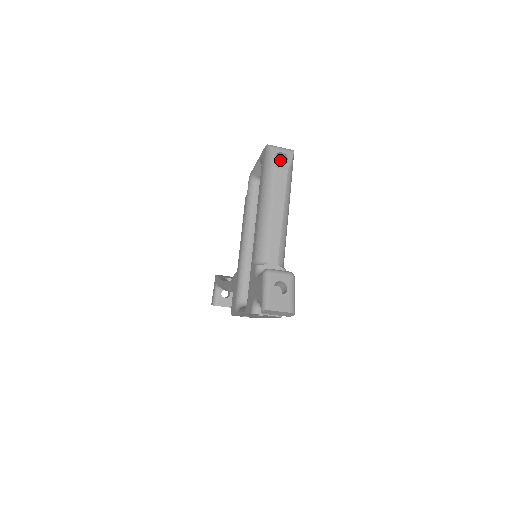
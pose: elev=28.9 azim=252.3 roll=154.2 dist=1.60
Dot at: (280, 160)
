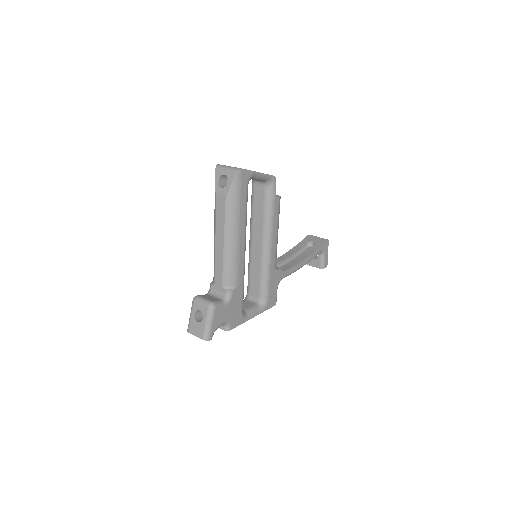
Dot at: occluded
